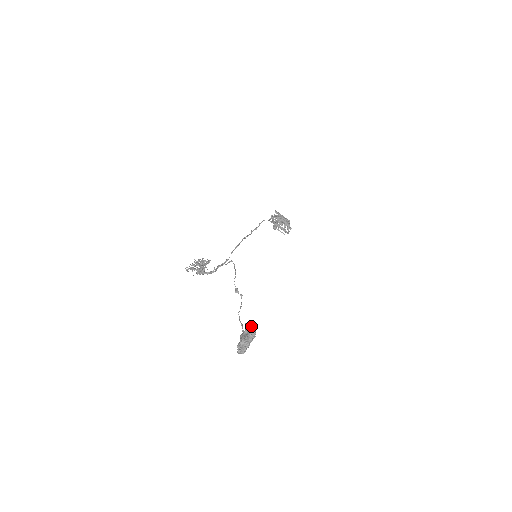
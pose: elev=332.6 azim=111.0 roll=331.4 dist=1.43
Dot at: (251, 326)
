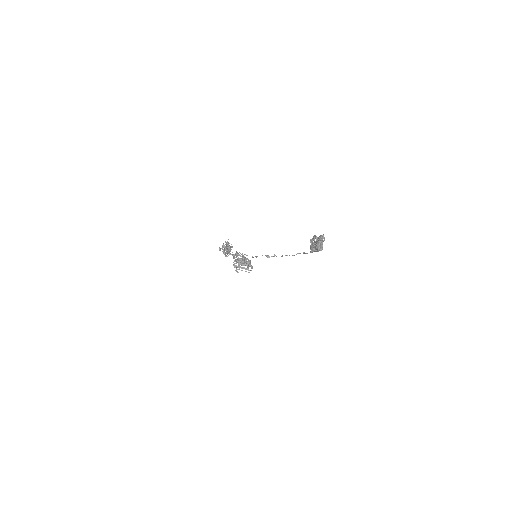
Dot at: occluded
